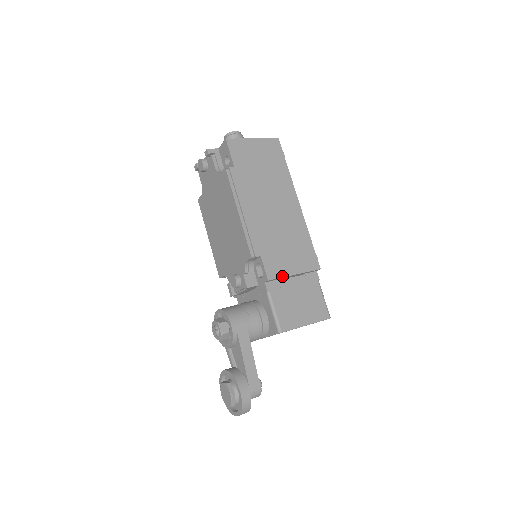
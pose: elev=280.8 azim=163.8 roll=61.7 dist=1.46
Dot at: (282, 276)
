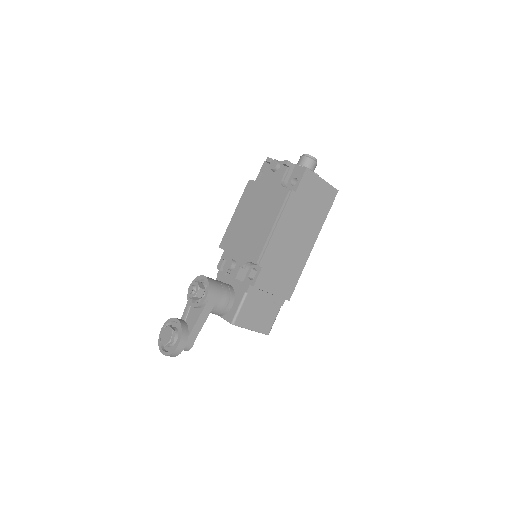
Dot at: (264, 289)
